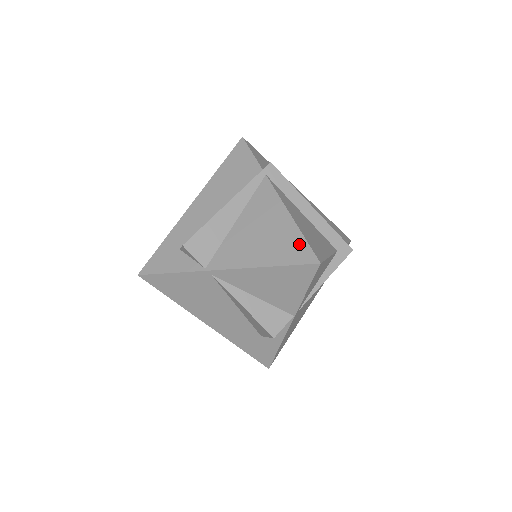
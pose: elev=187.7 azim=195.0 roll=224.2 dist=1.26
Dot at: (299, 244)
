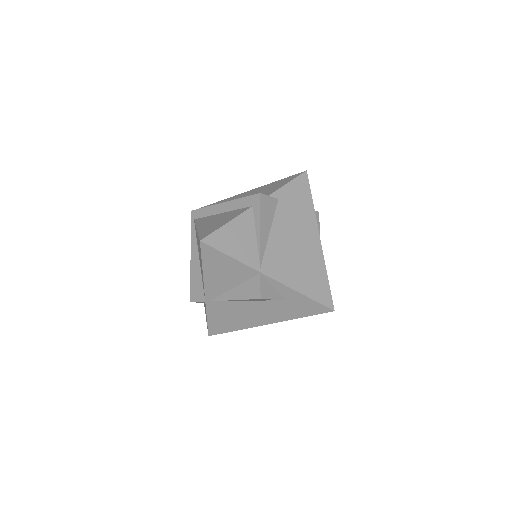
Dot at: occluded
